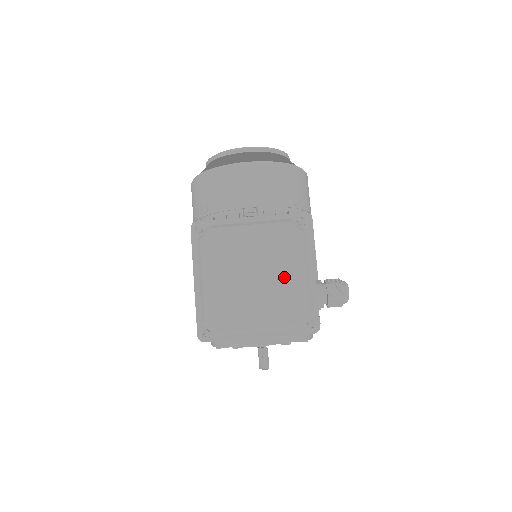
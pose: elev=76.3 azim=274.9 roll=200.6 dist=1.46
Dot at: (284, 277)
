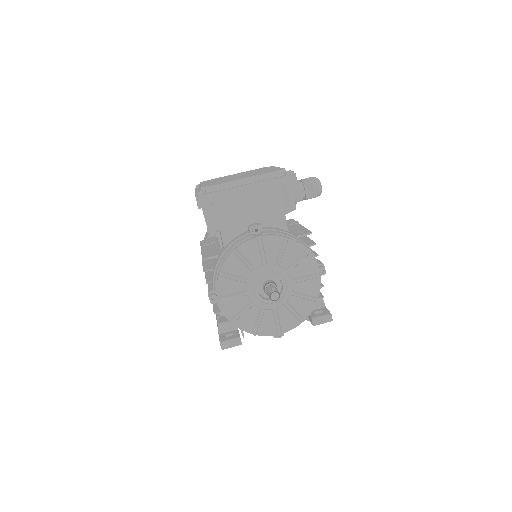
Dot at: occluded
